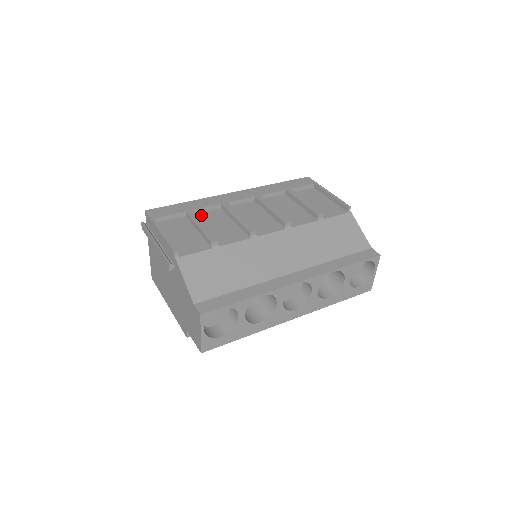
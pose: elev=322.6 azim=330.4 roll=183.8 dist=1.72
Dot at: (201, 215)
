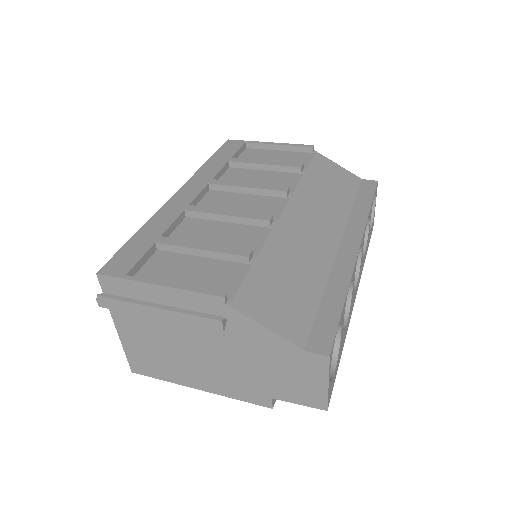
Dot at: (175, 237)
